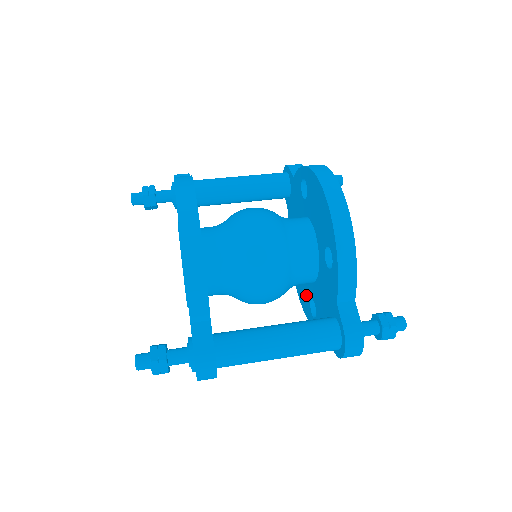
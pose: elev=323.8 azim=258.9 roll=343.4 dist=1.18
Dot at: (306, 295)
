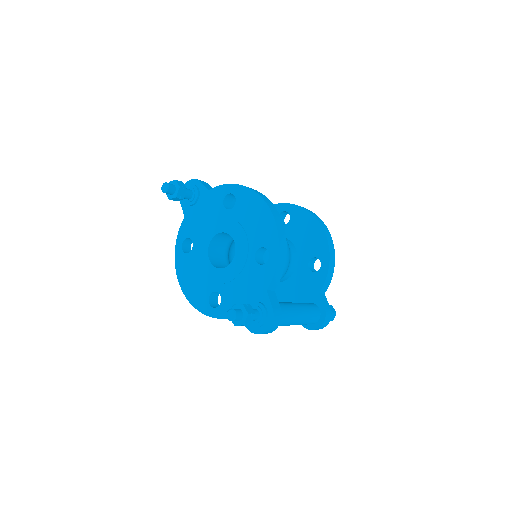
Dot at: occluded
